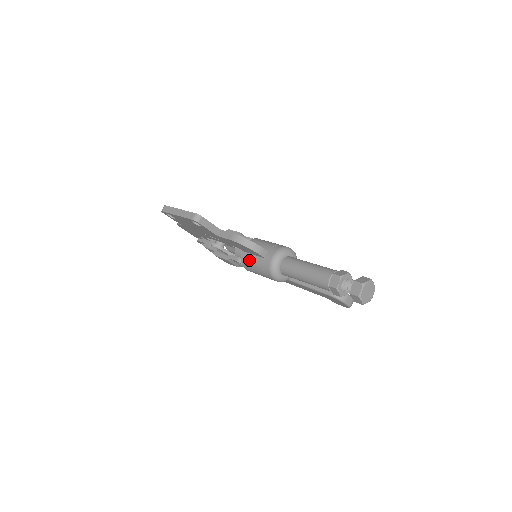
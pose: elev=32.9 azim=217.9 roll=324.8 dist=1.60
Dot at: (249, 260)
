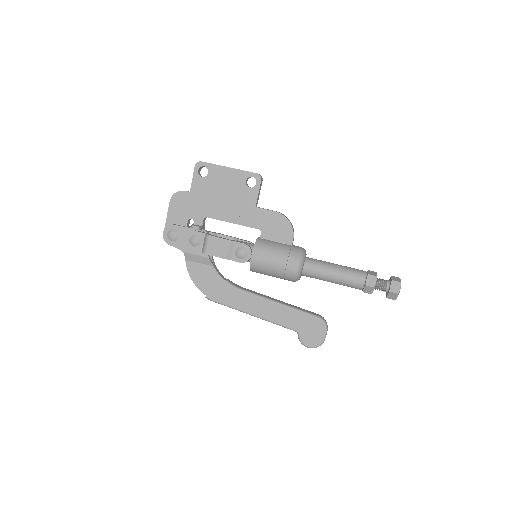
Dot at: (270, 244)
